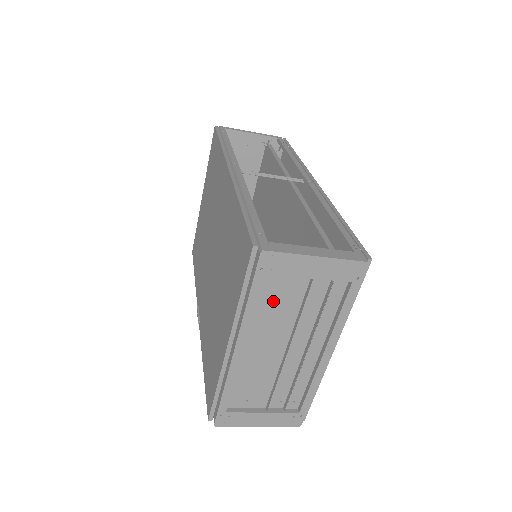
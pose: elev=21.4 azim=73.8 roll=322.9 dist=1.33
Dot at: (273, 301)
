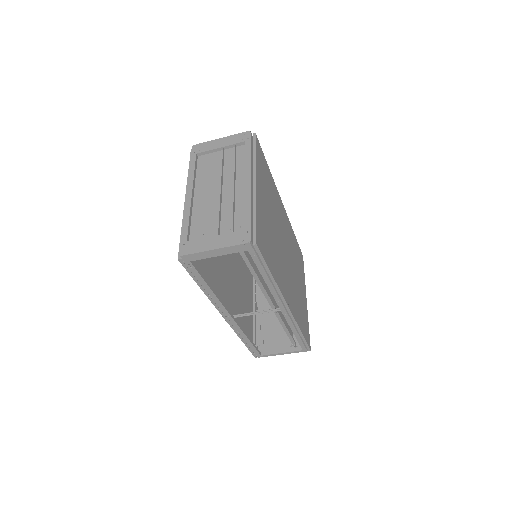
Dot at: (206, 168)
